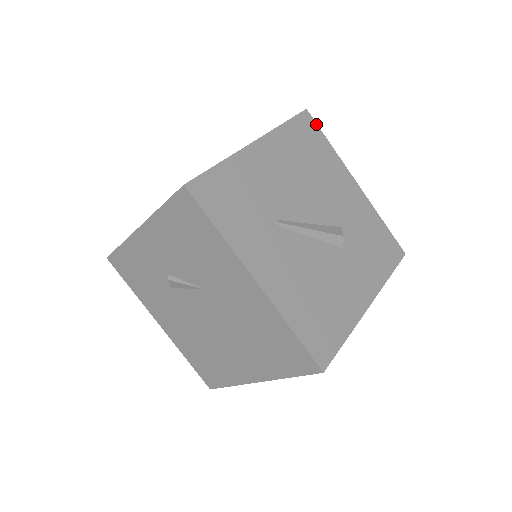
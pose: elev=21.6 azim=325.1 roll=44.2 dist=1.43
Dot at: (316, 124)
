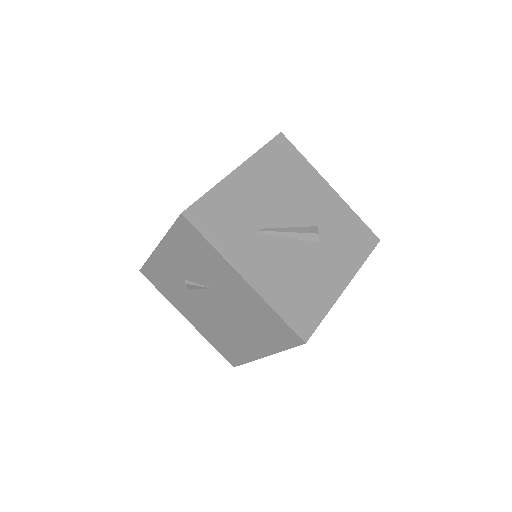
Dot at: (290, 143)
